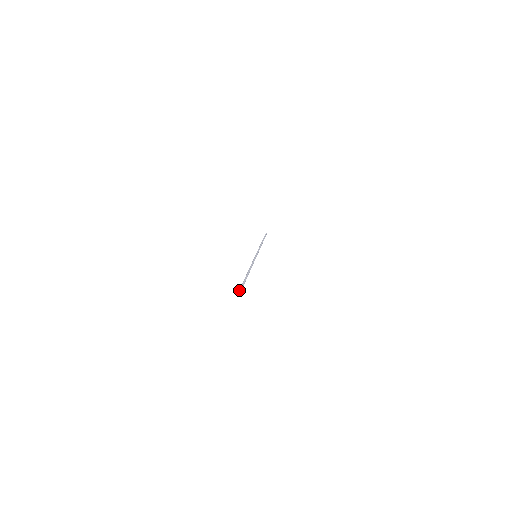
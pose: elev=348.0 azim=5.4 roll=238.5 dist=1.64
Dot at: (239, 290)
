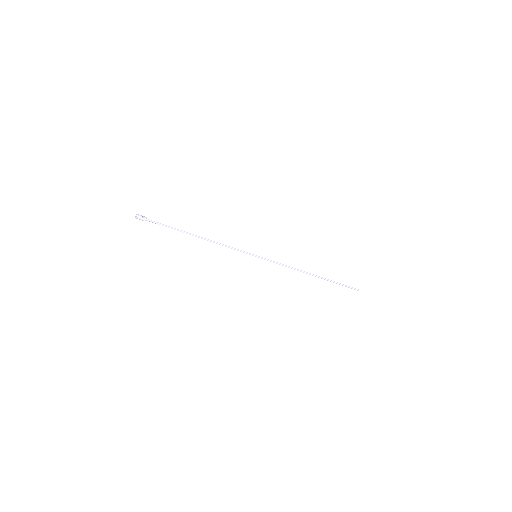
Dot at: (136, 216)
